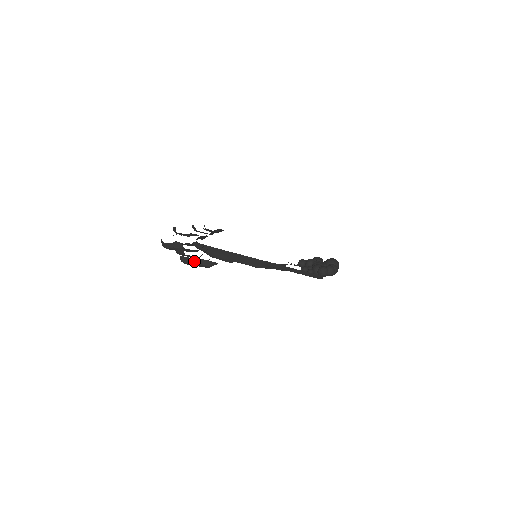
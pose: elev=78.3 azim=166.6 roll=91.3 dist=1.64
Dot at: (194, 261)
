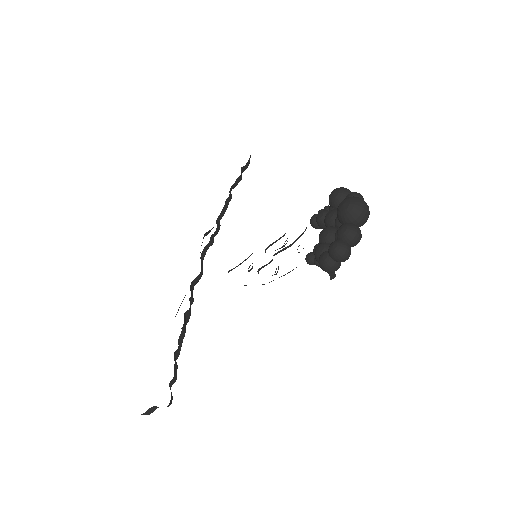
Dot at: (153, 409)
